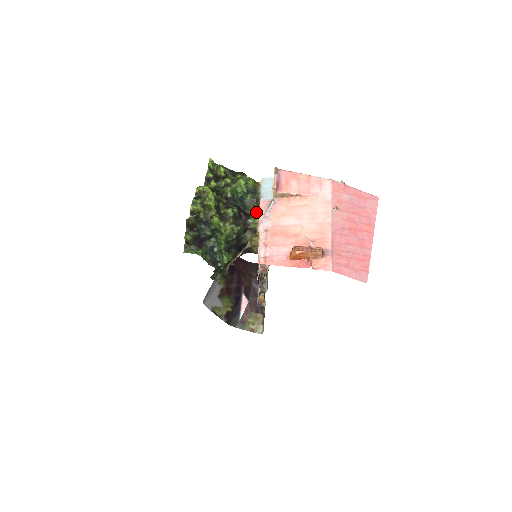
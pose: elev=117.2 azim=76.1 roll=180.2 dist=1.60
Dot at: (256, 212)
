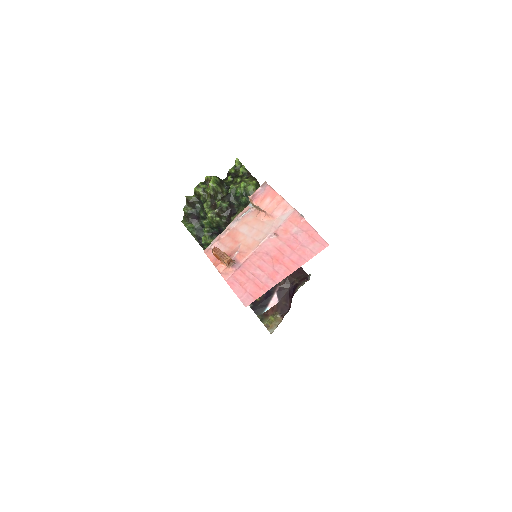
Dot at: (239, 213)
